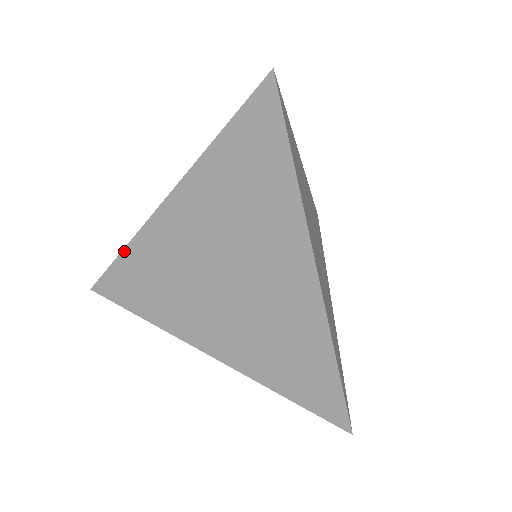
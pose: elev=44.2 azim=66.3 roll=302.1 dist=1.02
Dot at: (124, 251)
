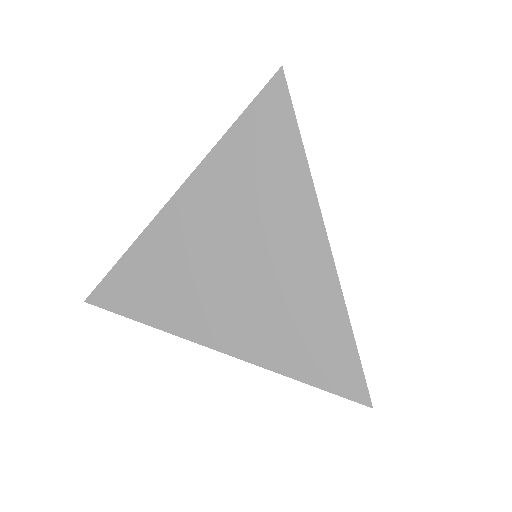
Dot at: (127, 252)
